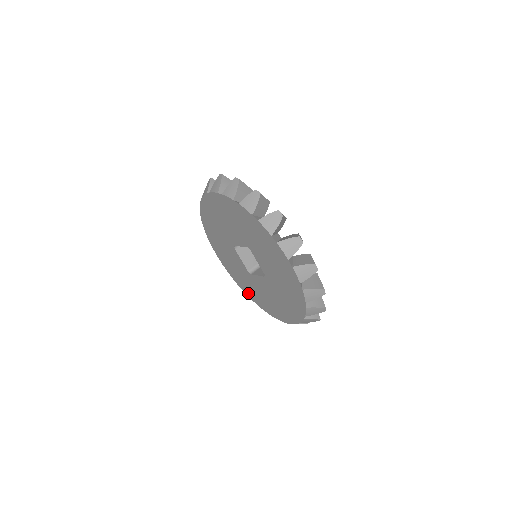
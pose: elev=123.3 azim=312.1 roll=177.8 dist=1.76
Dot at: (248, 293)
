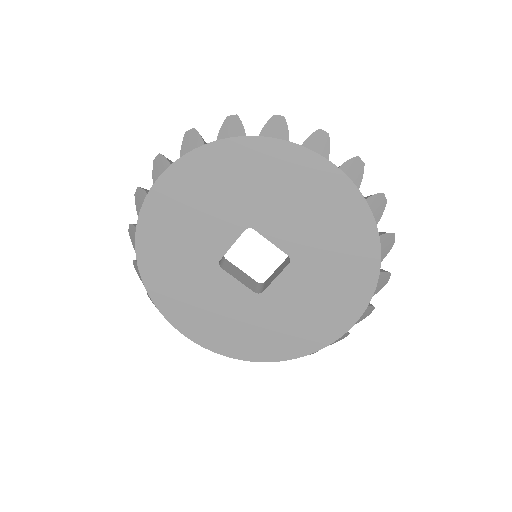
Dot at: (262, 353)
